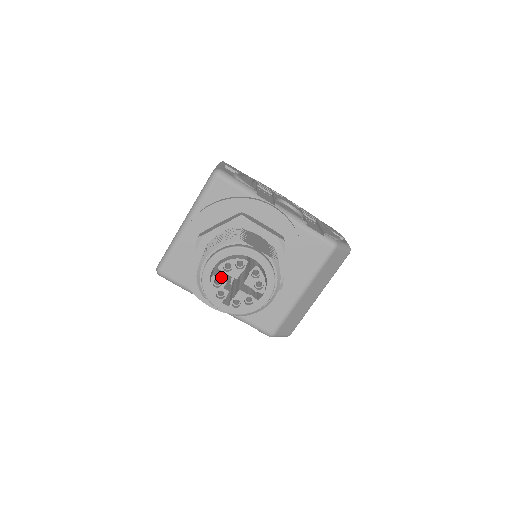
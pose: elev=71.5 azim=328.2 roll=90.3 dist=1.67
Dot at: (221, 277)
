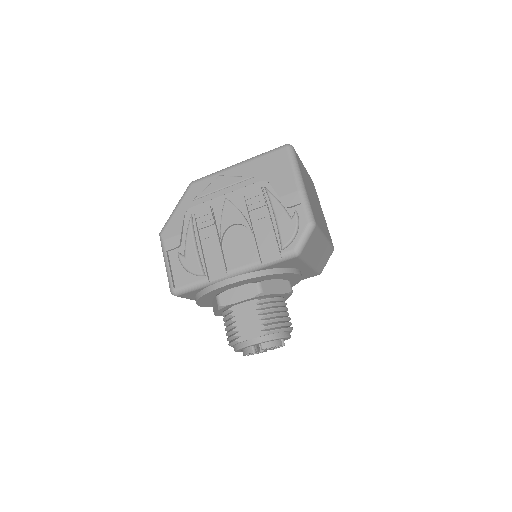
Dot at: occluded
